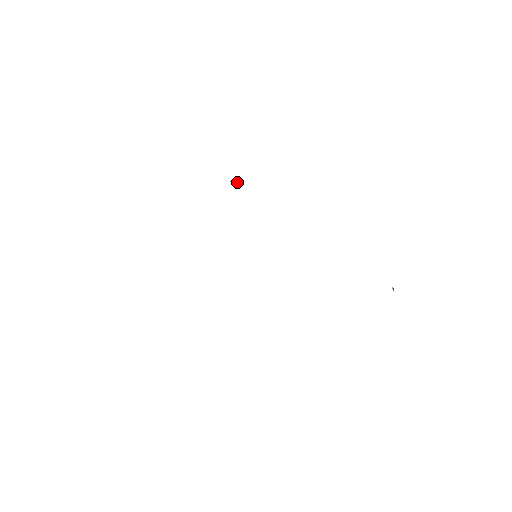
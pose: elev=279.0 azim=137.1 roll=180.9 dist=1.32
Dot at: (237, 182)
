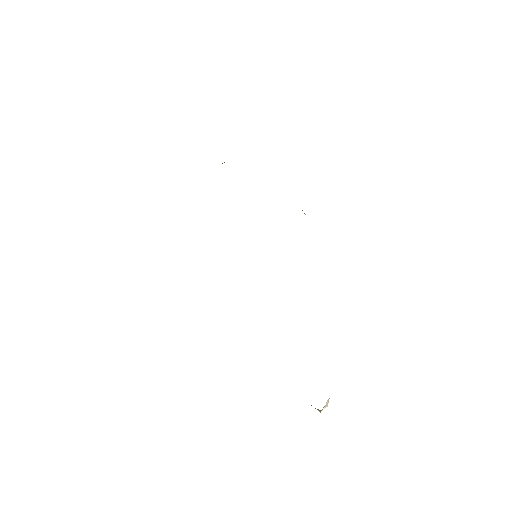
Dot at: occluded
